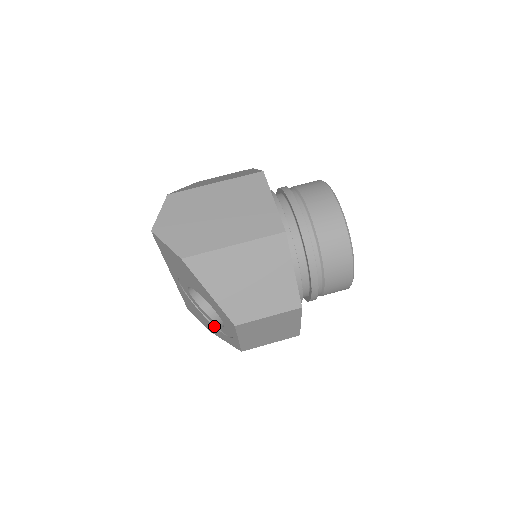
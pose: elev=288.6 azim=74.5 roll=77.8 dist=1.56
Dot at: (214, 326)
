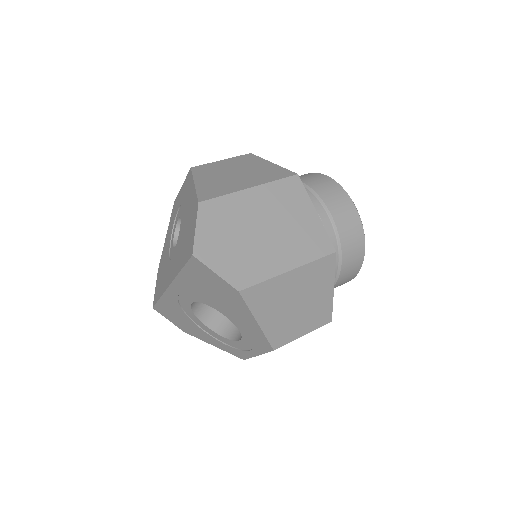
Dot at: (208, 334)
